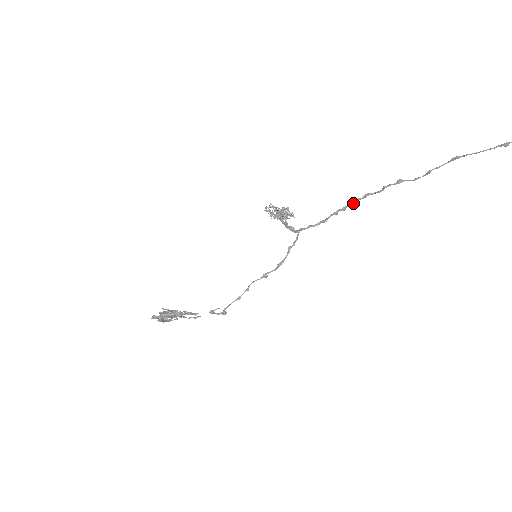
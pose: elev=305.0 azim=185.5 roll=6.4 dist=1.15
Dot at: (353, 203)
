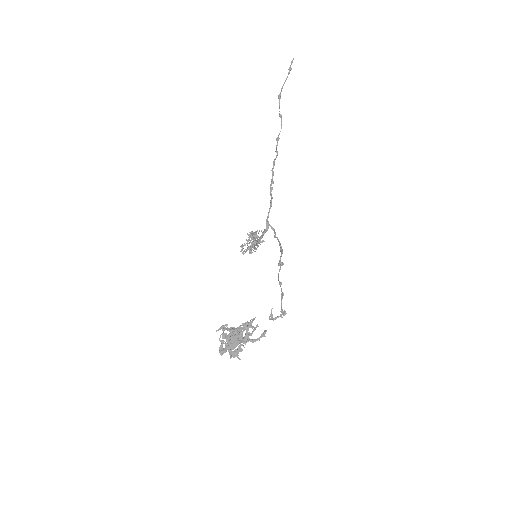
Dot at: (273, 175)
